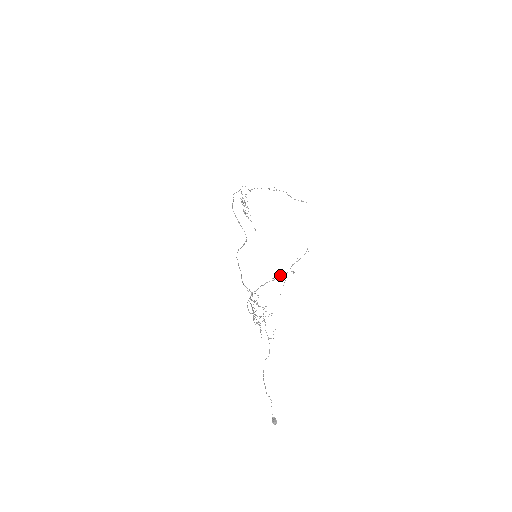
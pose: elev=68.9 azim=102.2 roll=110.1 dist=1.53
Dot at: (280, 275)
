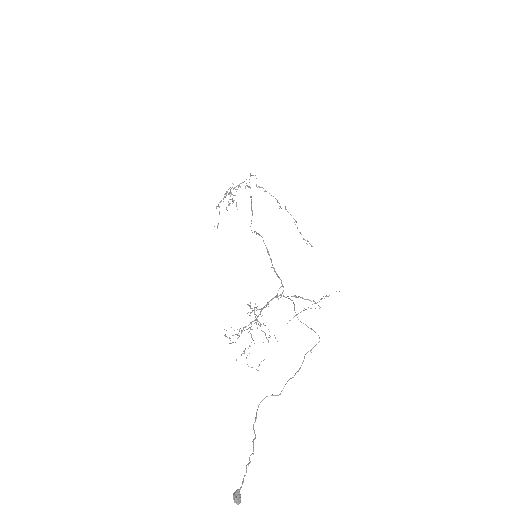
Dot at: occluded
